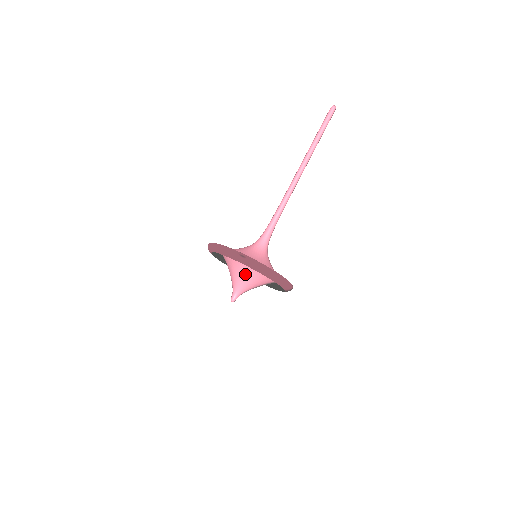
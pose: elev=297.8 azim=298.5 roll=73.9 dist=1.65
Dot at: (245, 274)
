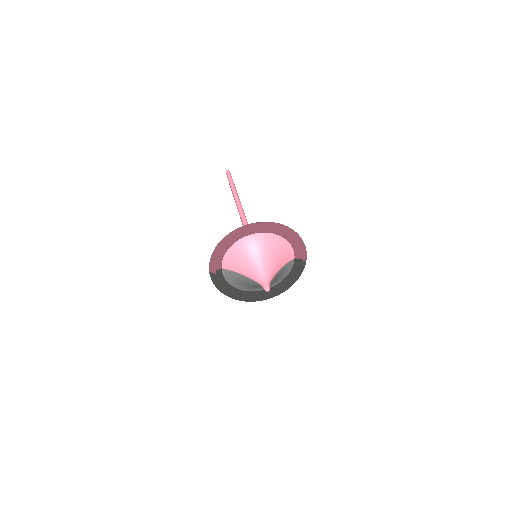
Dot at: (264, 254)
